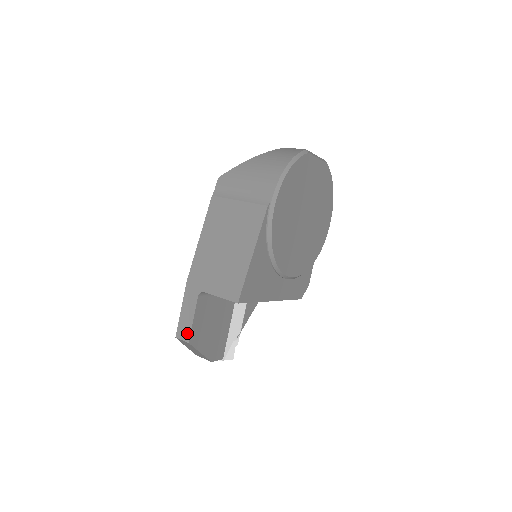
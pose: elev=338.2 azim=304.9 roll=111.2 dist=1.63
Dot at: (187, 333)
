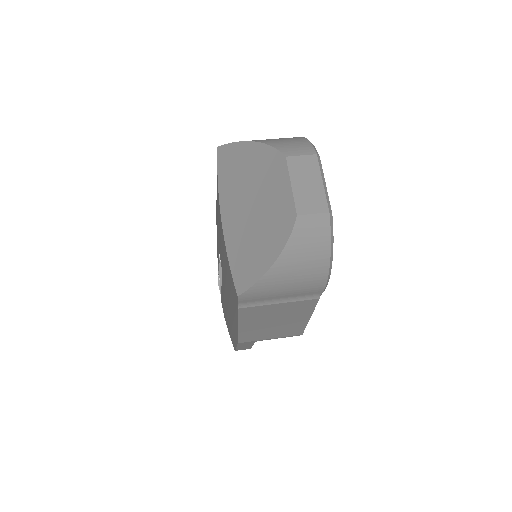
Dot at: (248, 348)
